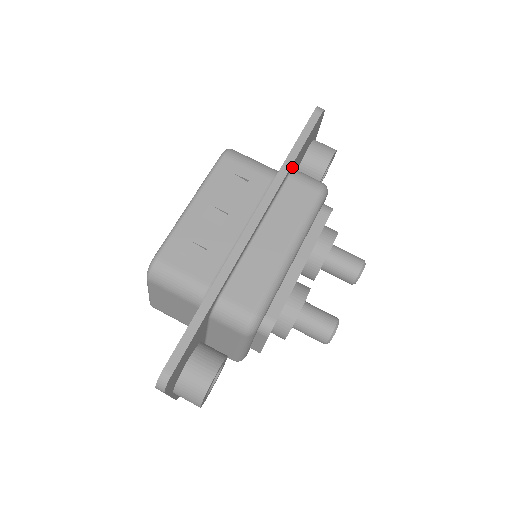
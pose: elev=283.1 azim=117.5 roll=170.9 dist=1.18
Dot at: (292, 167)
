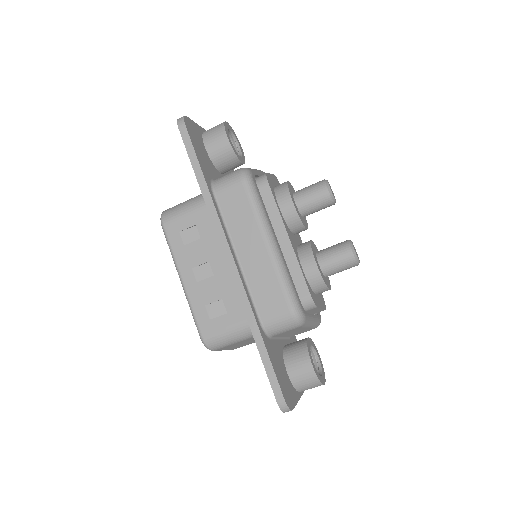
Dot at: (210, 185)
